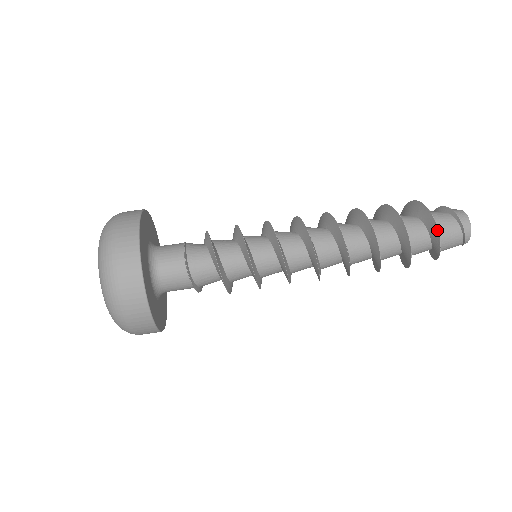
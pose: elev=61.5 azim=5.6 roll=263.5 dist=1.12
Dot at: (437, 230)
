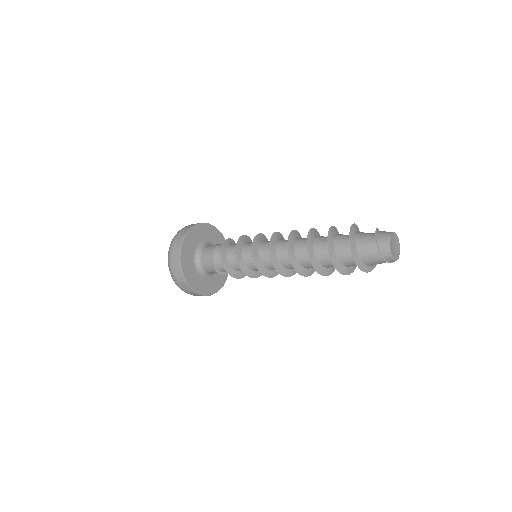
Dot at: (358, 267)
